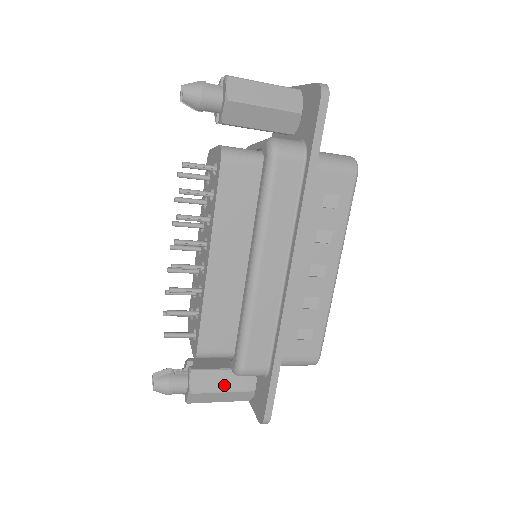
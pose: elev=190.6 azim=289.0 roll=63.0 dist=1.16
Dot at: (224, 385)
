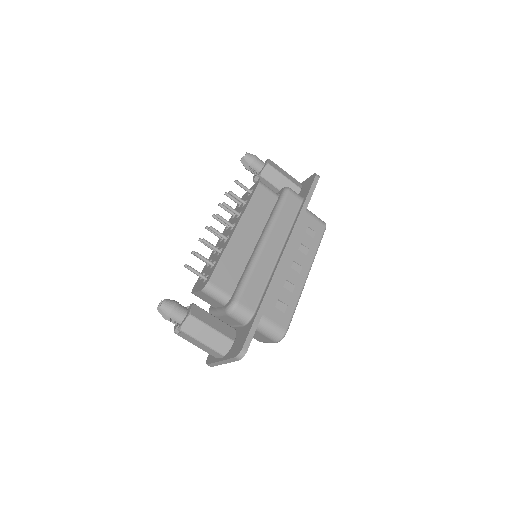
Dot at: (214, 325)
